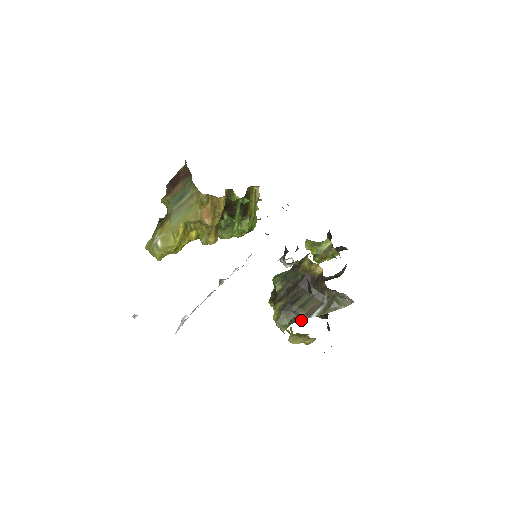
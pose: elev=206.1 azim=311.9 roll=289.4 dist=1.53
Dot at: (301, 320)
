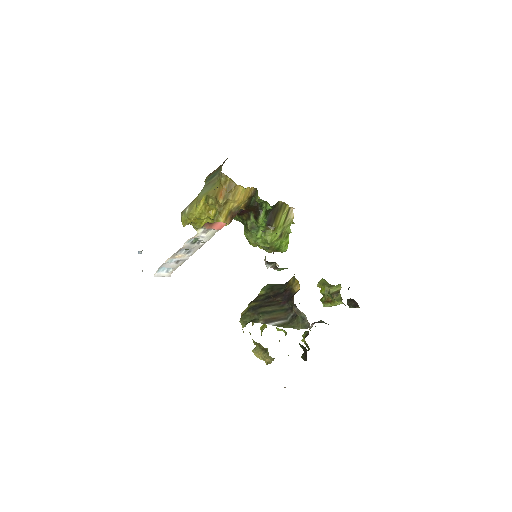
Dot at: (259, 322)
